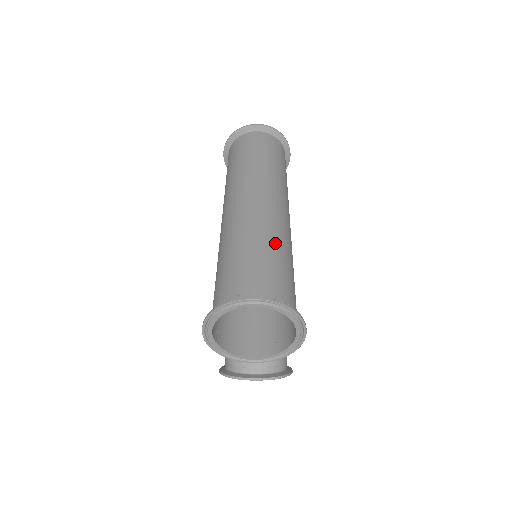
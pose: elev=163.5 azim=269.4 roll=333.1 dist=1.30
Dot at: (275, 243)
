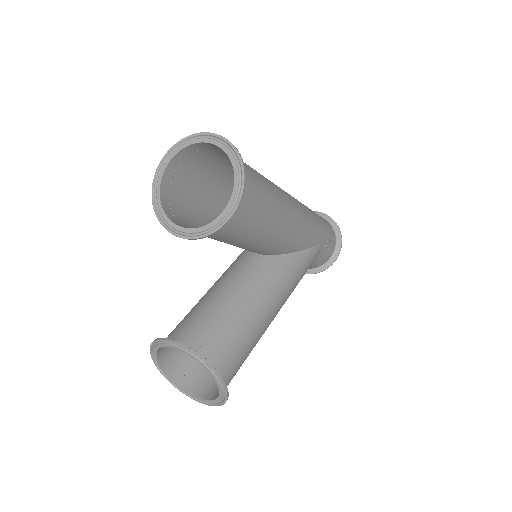
Dot at: (267, 179)
